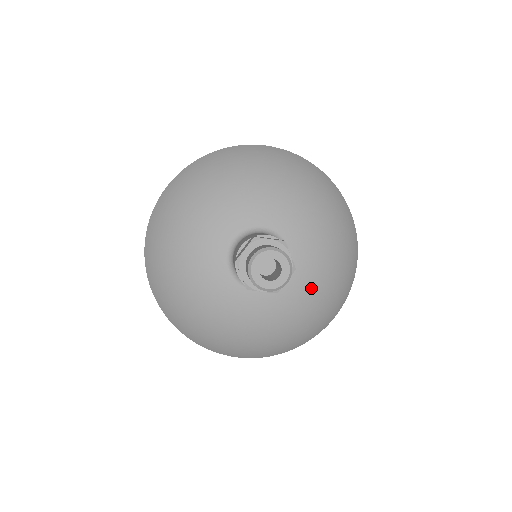
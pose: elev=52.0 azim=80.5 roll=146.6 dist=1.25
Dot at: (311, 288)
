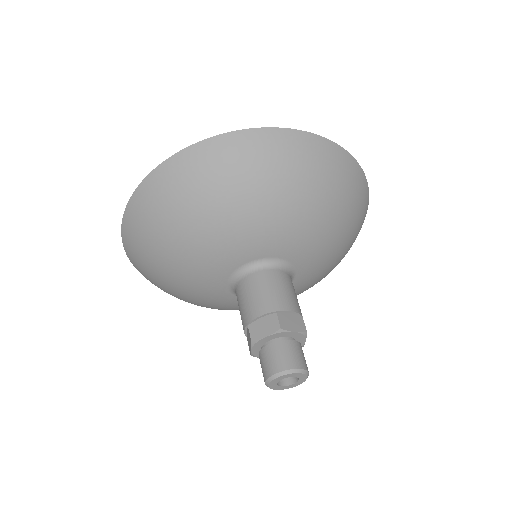
Dot at: (296, 294)
